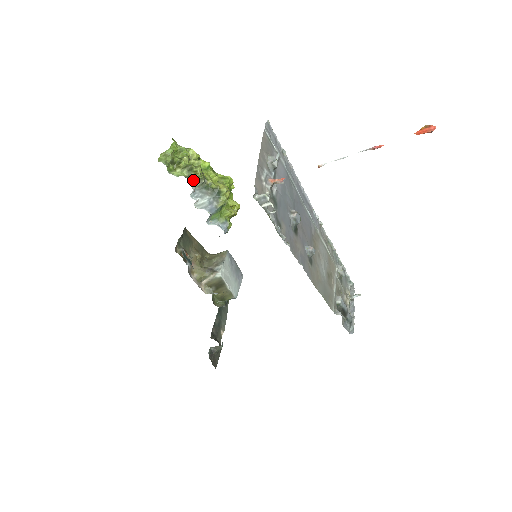
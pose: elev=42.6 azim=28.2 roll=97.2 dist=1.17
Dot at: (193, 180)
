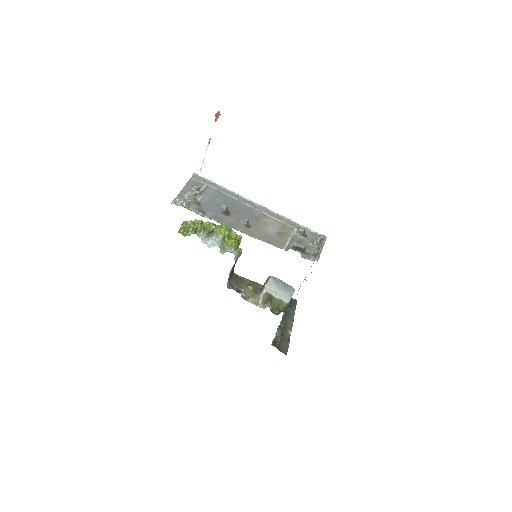
Dot at: (198, 233)
